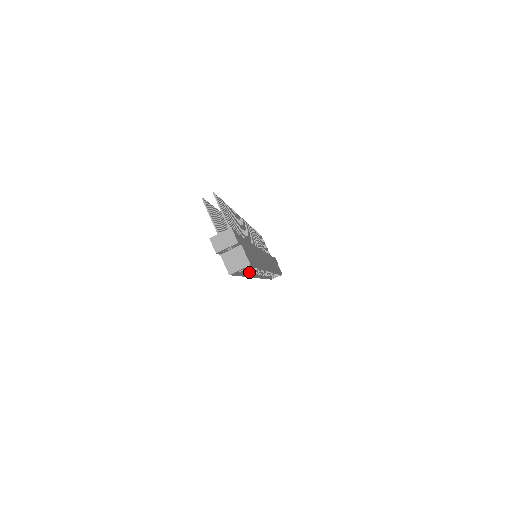
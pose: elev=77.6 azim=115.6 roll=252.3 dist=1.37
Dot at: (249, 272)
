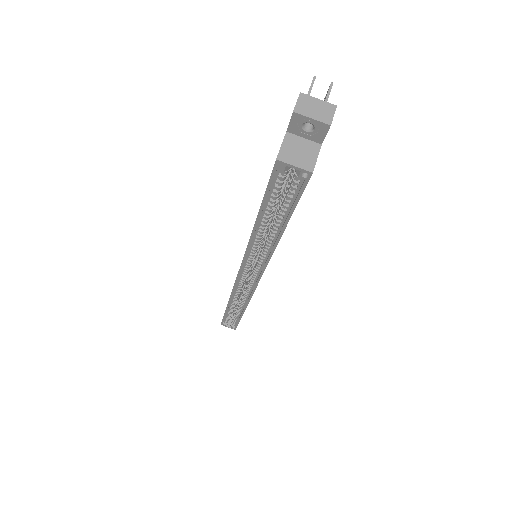
Dot at: (261, 231)
